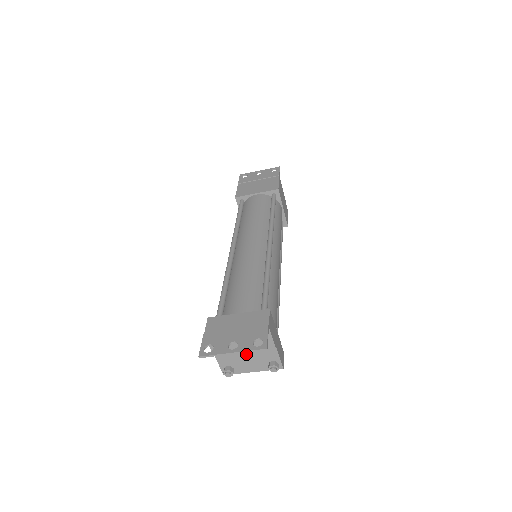
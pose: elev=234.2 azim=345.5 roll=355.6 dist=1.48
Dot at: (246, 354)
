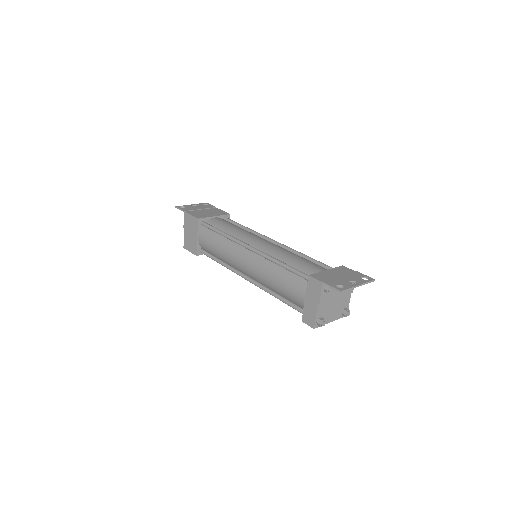
Dot at: (334, 303)
